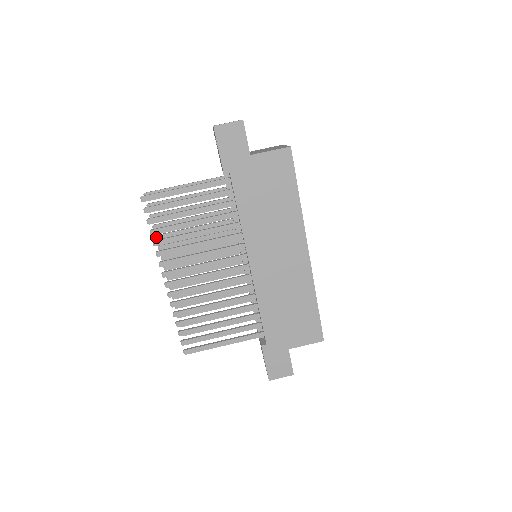
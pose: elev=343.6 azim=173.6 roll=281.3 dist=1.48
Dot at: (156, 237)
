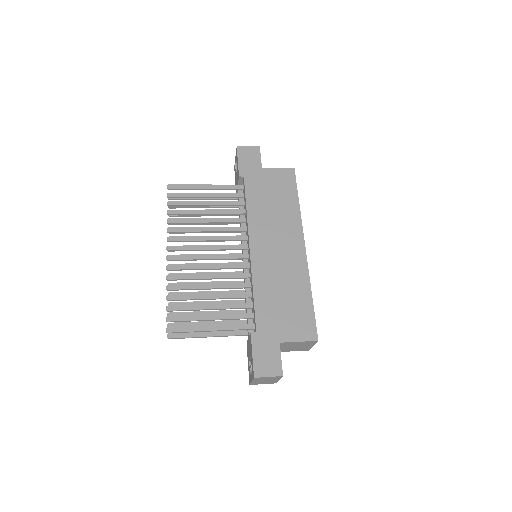
Dot at: occluded
